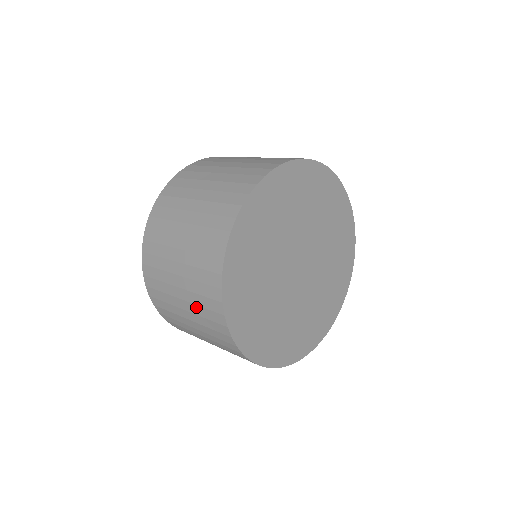
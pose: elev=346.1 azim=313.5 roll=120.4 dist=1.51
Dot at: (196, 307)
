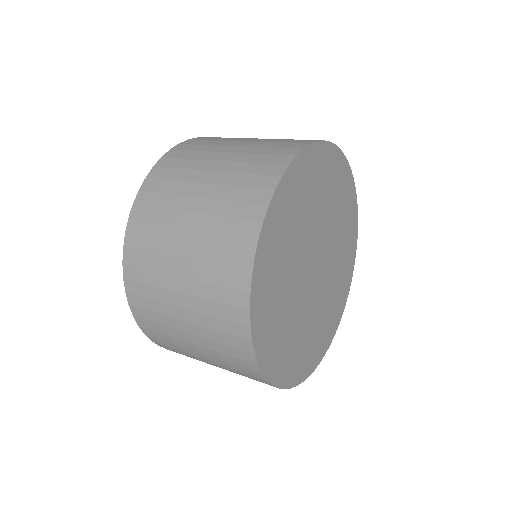
Dot at: (210, 235)
